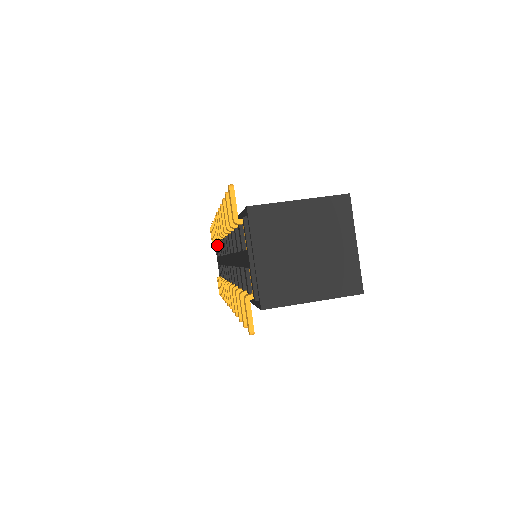
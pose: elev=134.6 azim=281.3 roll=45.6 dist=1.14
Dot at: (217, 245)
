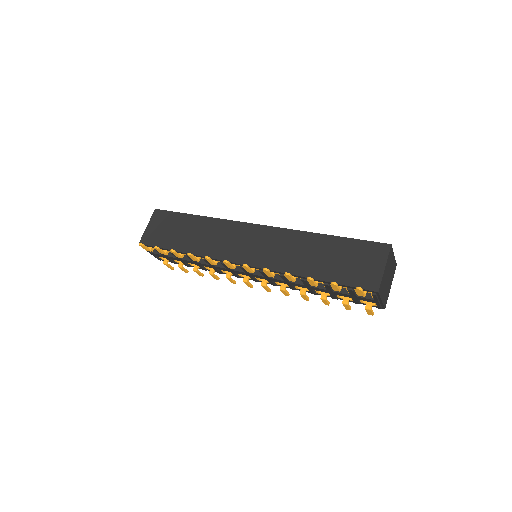
Dot at: occluded
